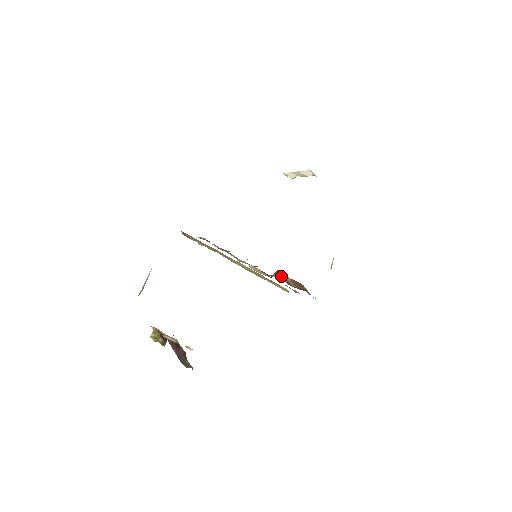
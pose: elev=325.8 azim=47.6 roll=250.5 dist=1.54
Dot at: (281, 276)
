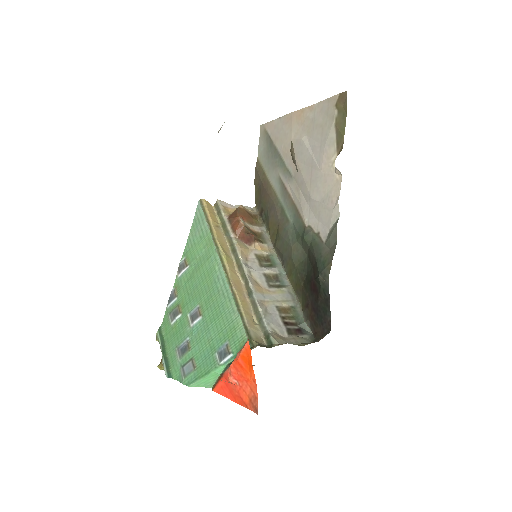
Dot at: (255, 238)
